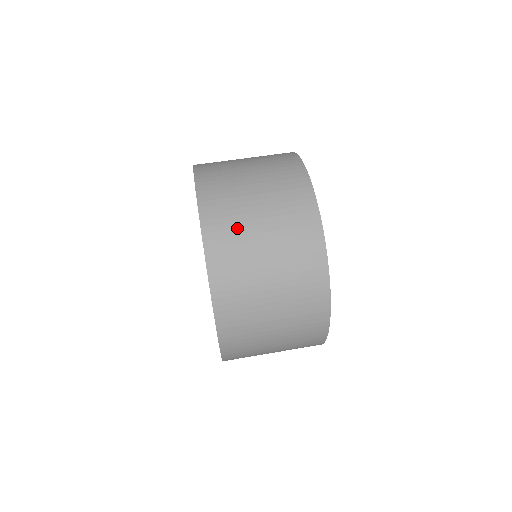
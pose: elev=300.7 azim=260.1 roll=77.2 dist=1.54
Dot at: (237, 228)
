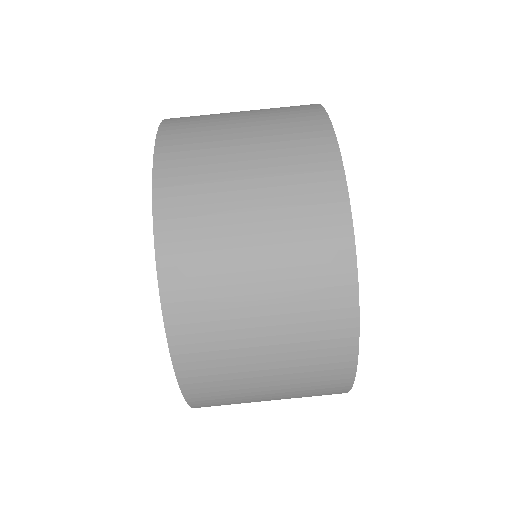
Dot at: (210, 203)
